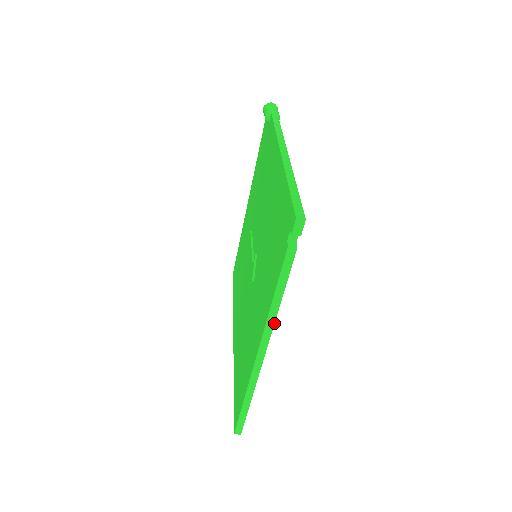
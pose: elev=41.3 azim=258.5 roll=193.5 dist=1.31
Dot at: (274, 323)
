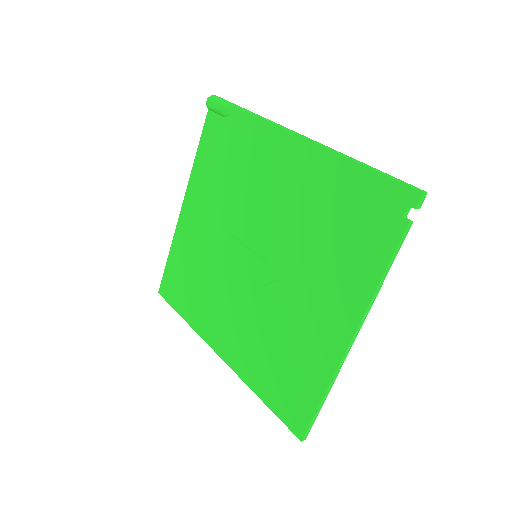
Dot at: (372, 304)
